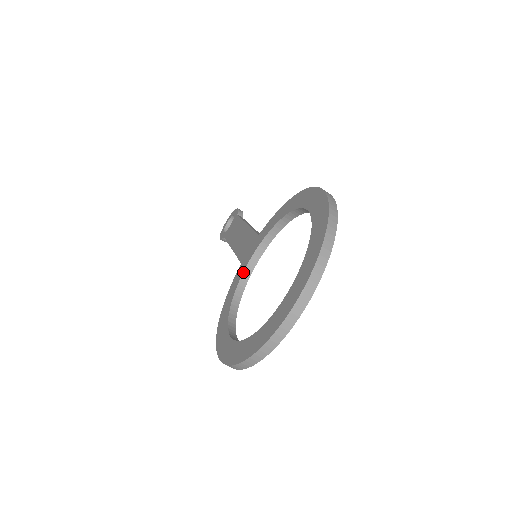
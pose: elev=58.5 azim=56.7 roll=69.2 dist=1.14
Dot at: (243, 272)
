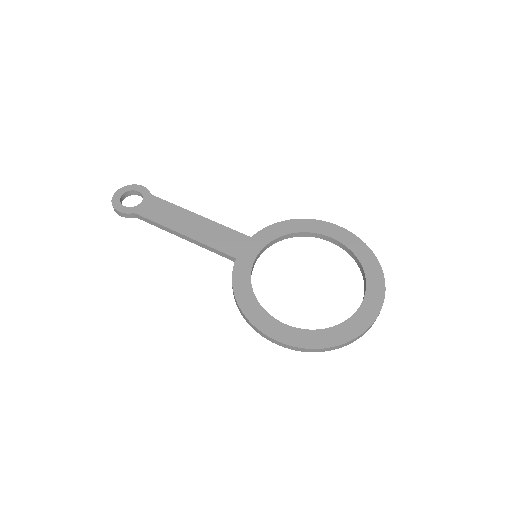
Dot at: (252, 268)
